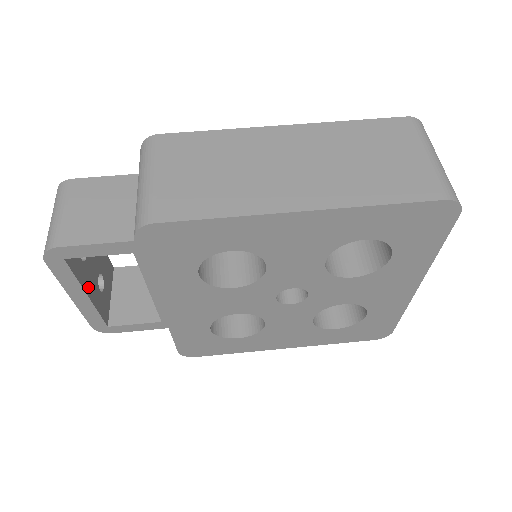
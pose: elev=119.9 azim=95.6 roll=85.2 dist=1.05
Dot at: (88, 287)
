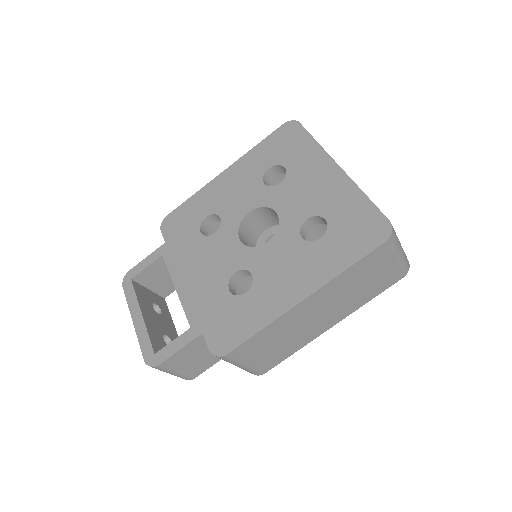
Dot at: (174, 332)
